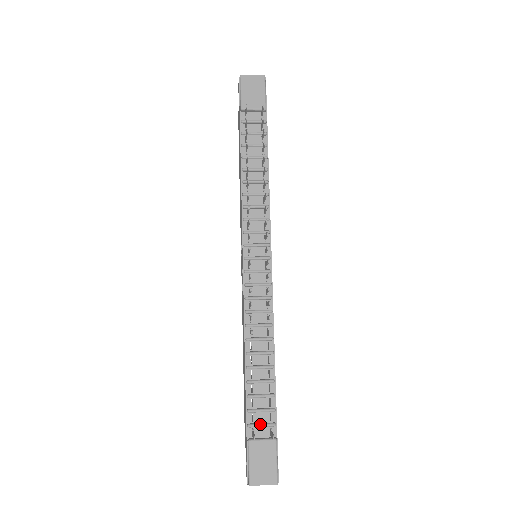
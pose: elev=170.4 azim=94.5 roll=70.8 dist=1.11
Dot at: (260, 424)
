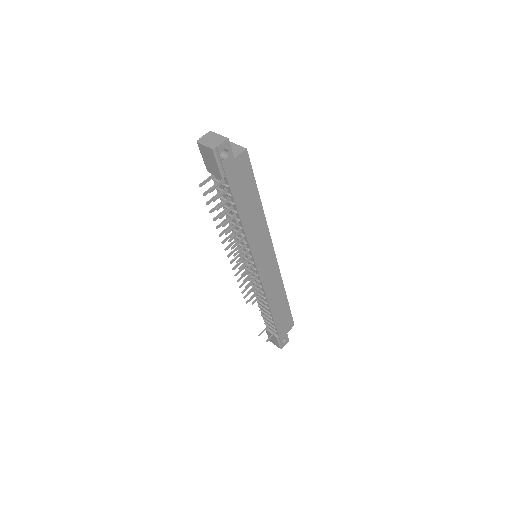
Dot at: (269, 327)
